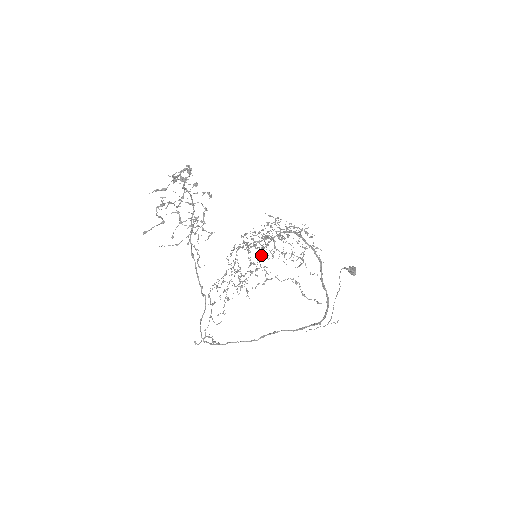
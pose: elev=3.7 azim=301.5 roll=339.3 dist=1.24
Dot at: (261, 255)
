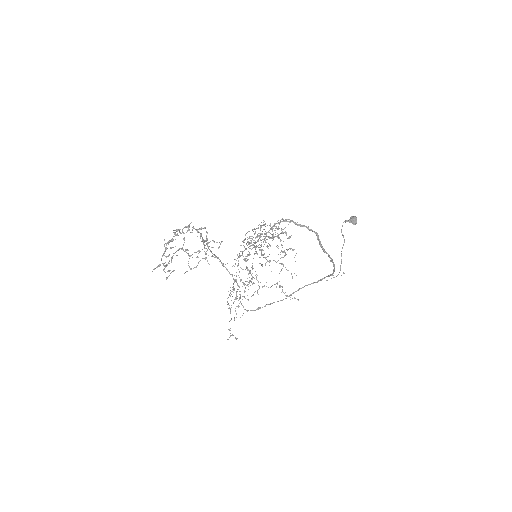
Dot at: occluded
